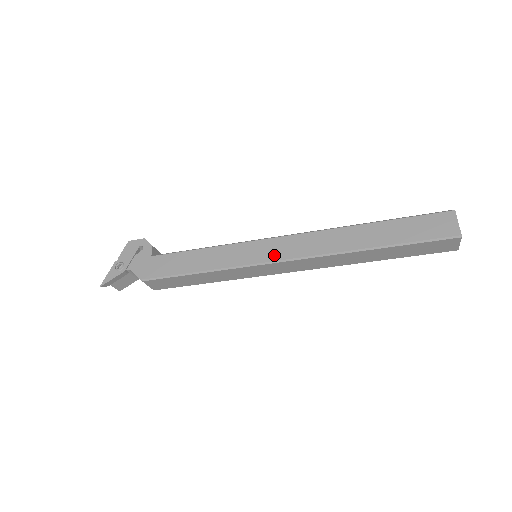
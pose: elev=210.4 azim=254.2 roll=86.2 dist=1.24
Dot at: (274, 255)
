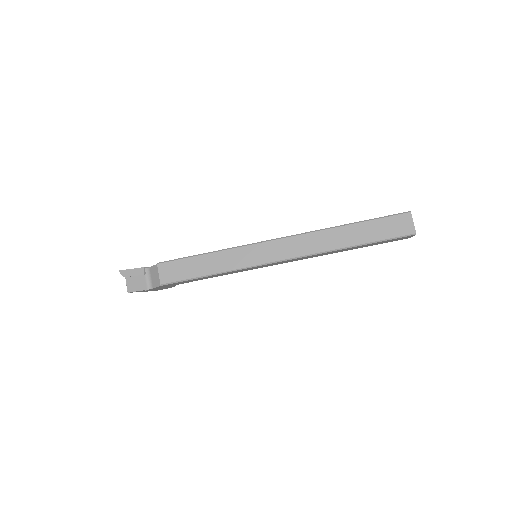
Dot at: occluded
